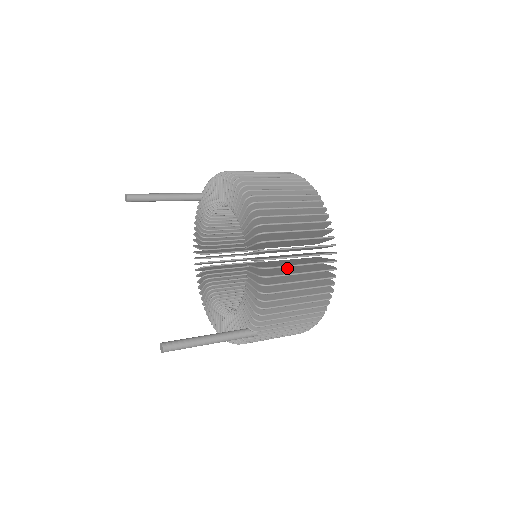
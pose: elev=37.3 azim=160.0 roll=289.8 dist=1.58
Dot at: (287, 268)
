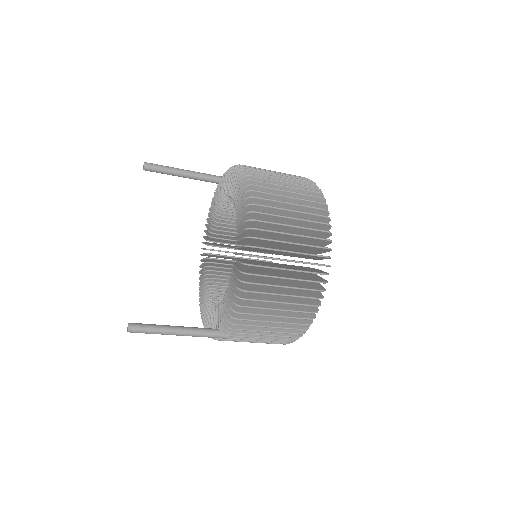
Dot at: occluded
